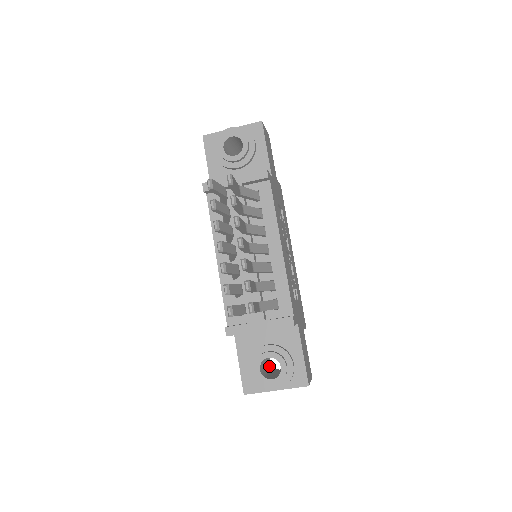
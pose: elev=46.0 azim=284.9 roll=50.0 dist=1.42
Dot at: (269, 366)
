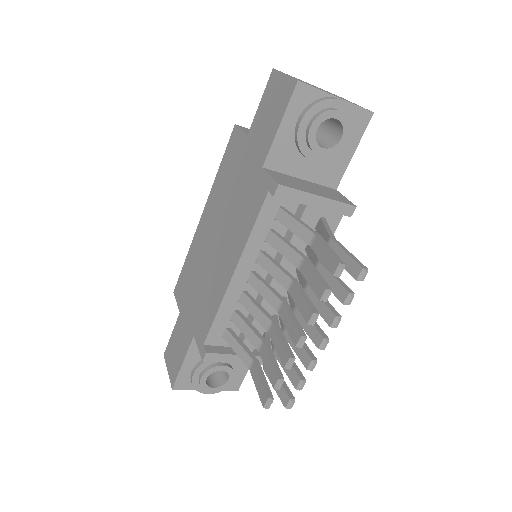
Dot at: occluded
